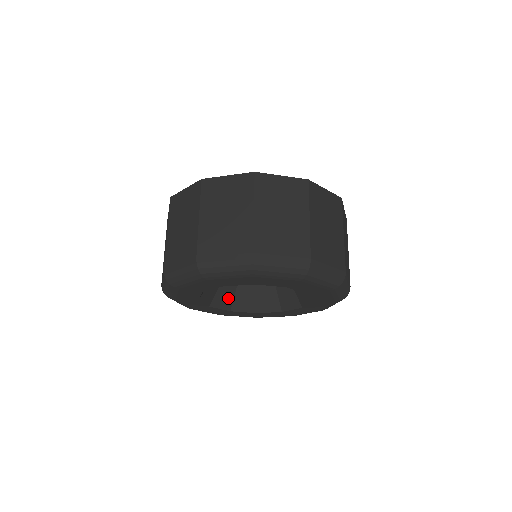
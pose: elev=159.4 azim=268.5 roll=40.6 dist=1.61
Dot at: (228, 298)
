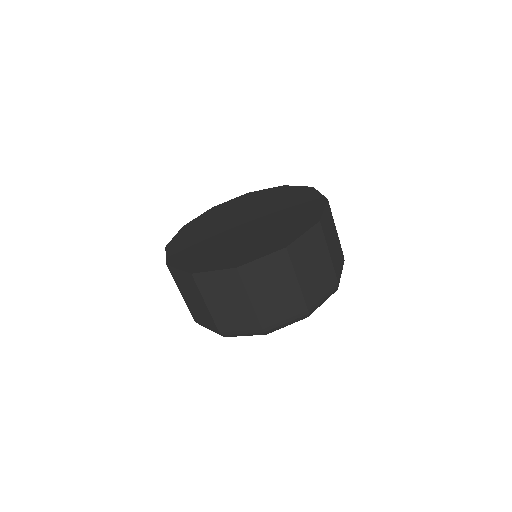
Dot at: occluded
